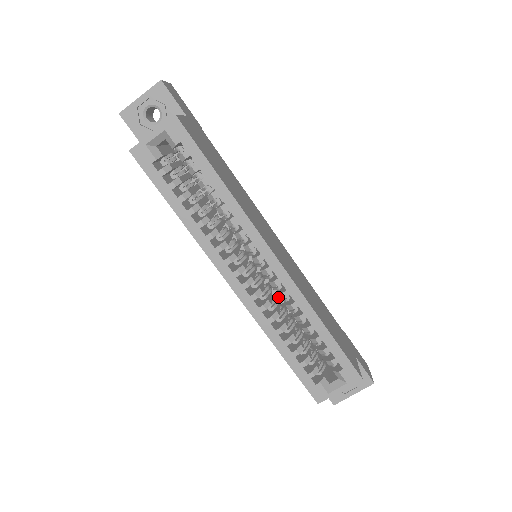
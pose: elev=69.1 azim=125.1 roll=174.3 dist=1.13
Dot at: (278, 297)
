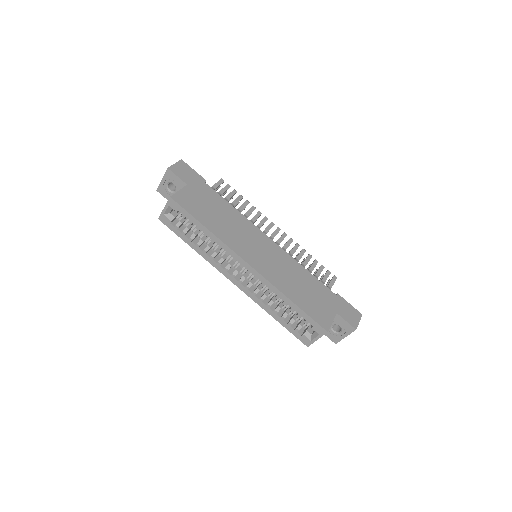
Dot at: occluded
